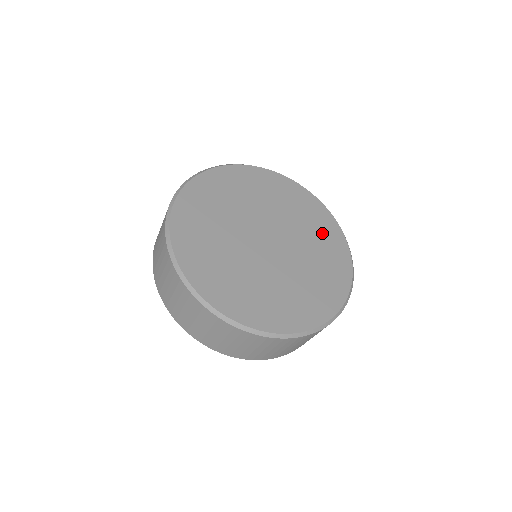
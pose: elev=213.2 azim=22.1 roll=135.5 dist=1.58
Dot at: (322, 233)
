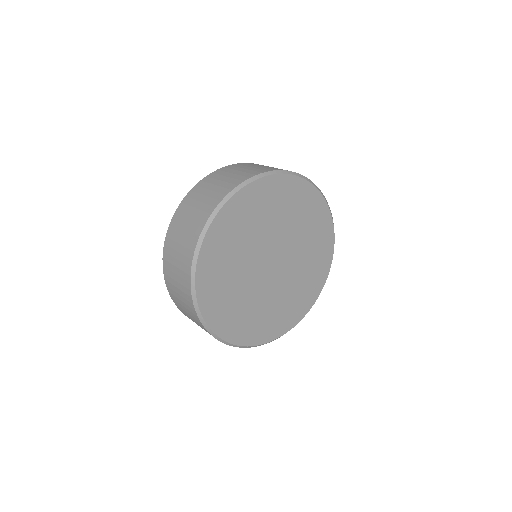
Dot at: (318, 252)
